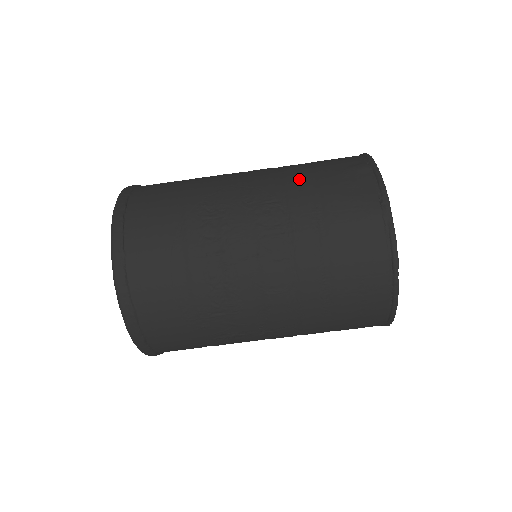
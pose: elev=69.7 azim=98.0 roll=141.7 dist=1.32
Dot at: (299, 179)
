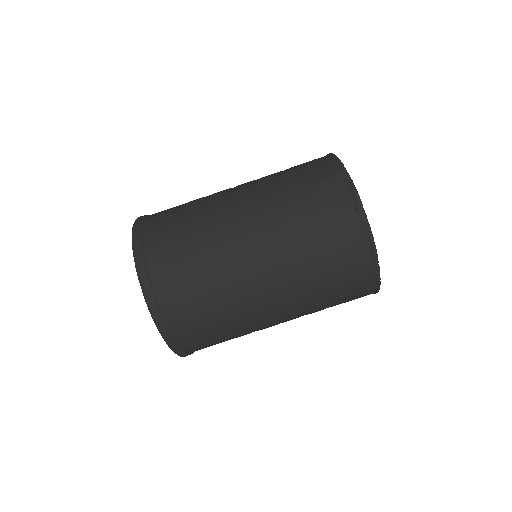
Dot at: (284, 195)
